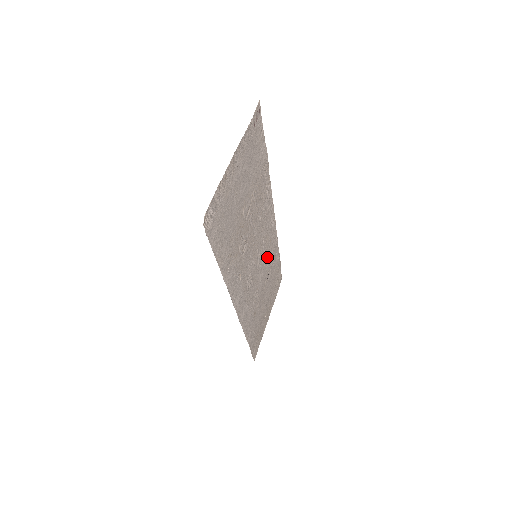
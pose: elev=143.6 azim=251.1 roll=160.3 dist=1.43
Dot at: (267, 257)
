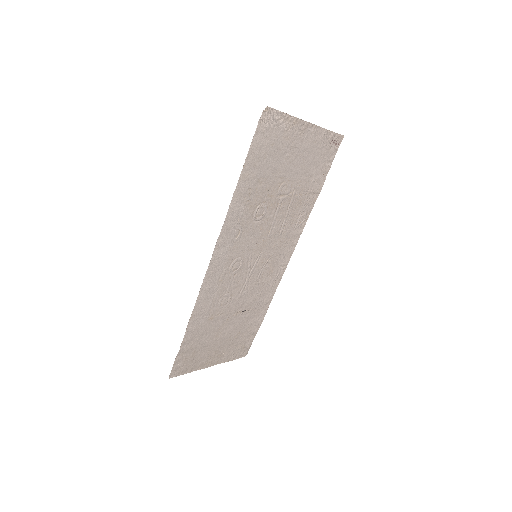
Dot at: (258, 287)
